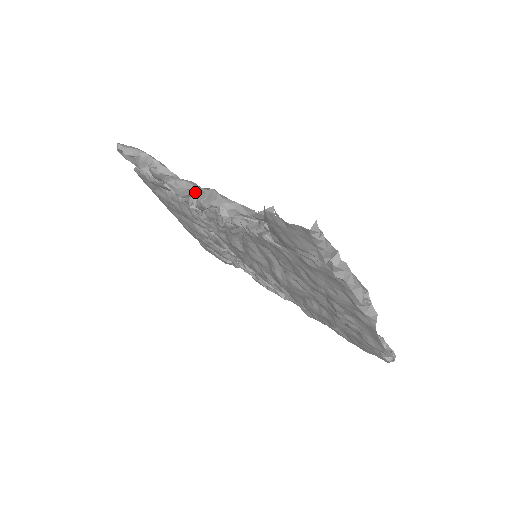
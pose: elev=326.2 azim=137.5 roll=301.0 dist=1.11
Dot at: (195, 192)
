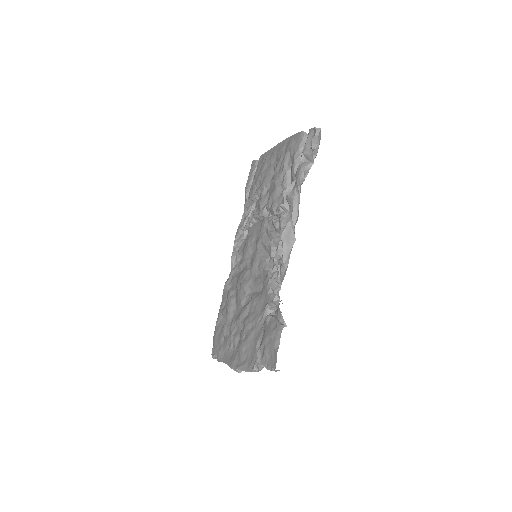
Dot at: (291, 221)
